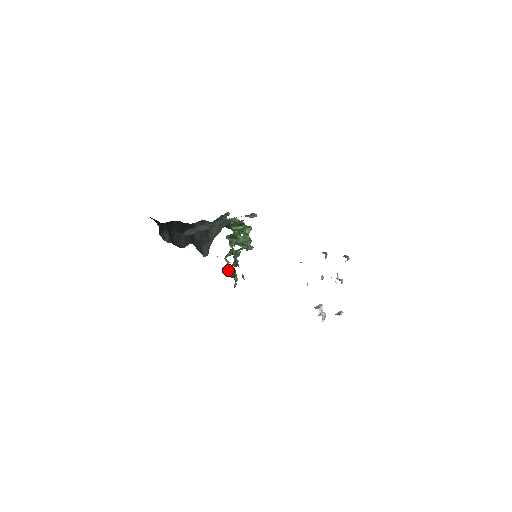
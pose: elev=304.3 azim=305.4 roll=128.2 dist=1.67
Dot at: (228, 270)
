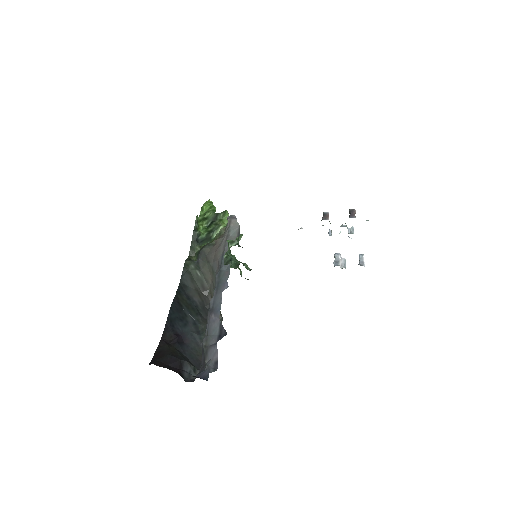
Dot at: (225, 261)
